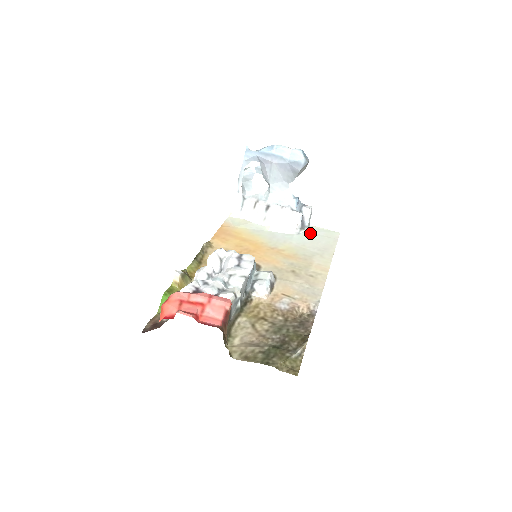
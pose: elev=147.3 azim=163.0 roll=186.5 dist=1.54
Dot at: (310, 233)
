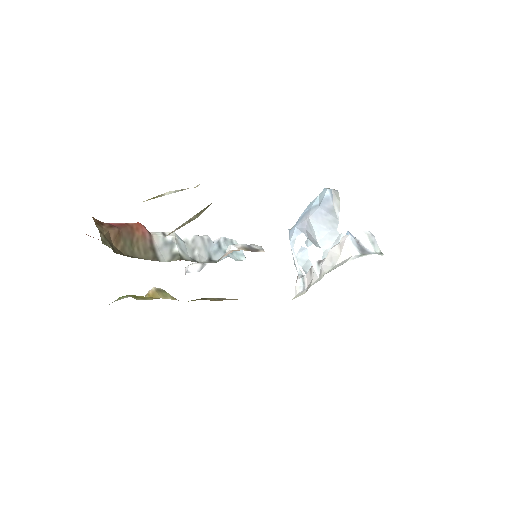
Dot at: occluded
